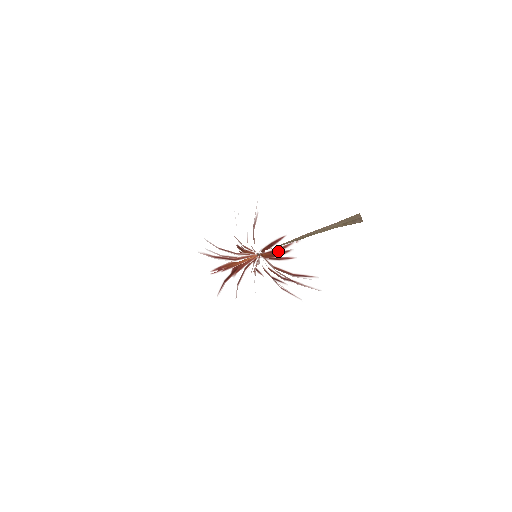
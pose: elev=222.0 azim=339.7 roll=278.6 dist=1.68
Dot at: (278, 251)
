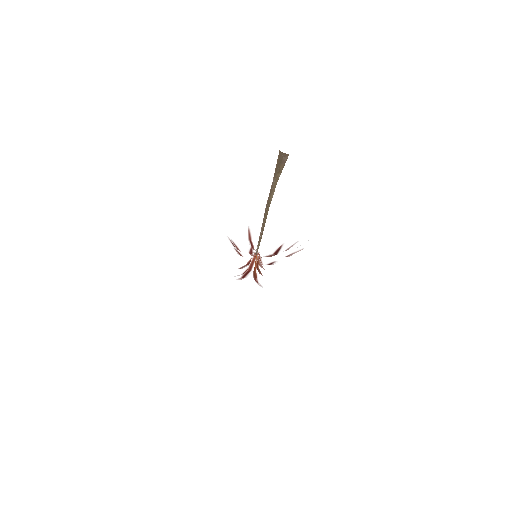
Dot at: (237, 253)
